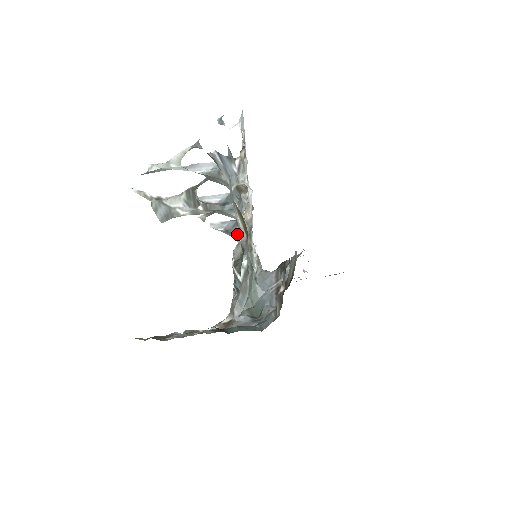
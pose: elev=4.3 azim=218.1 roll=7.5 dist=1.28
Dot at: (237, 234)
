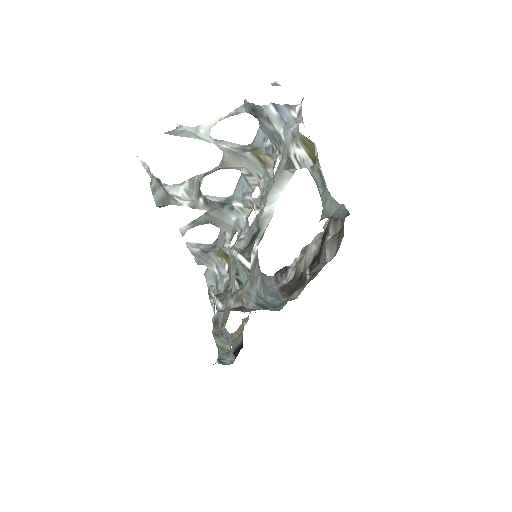
Dot at: (216, 255)
